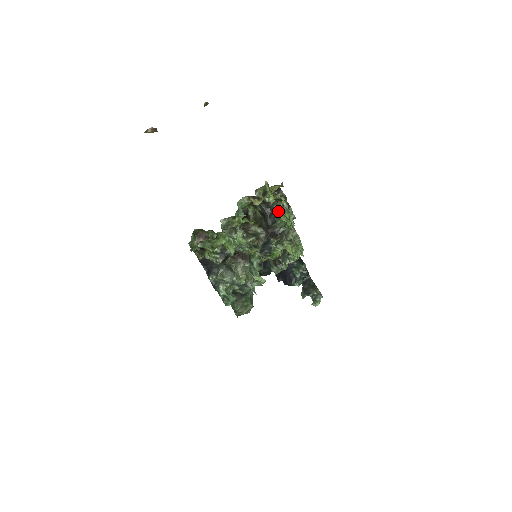
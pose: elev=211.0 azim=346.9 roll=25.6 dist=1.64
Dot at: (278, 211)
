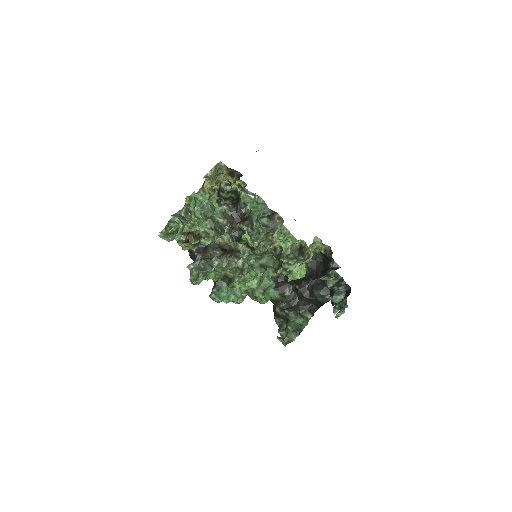
Dot at: occluded
